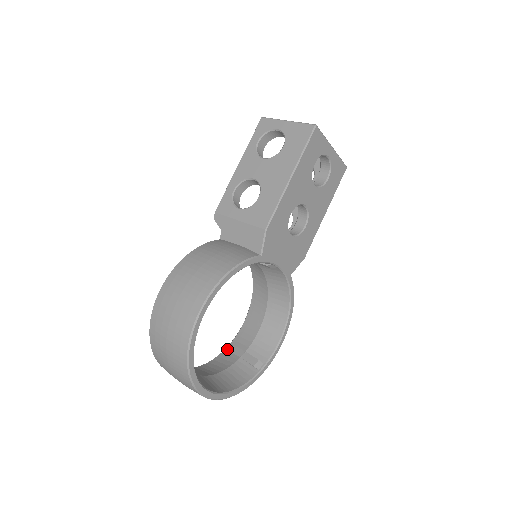
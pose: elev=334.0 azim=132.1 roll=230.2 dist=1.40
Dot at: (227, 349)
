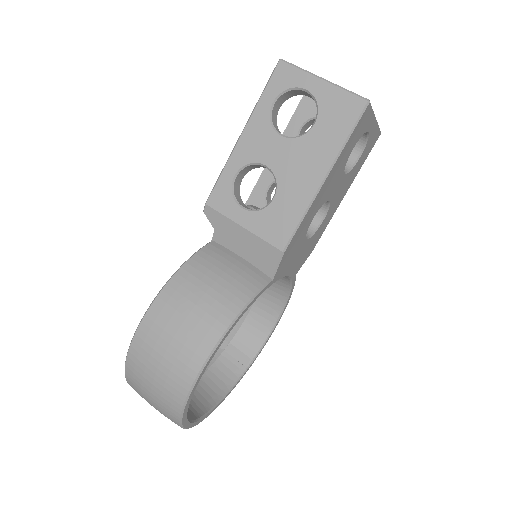
Dot at: occluded
